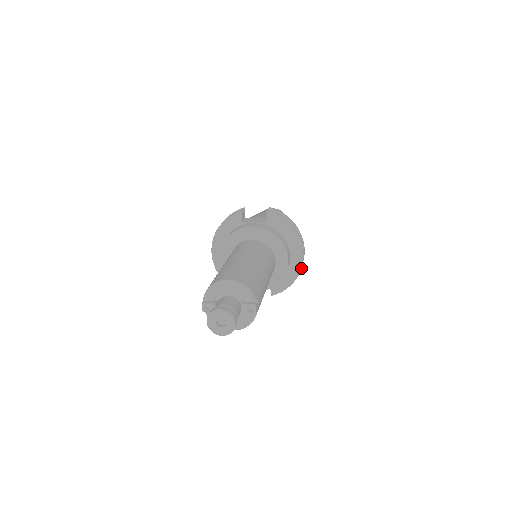
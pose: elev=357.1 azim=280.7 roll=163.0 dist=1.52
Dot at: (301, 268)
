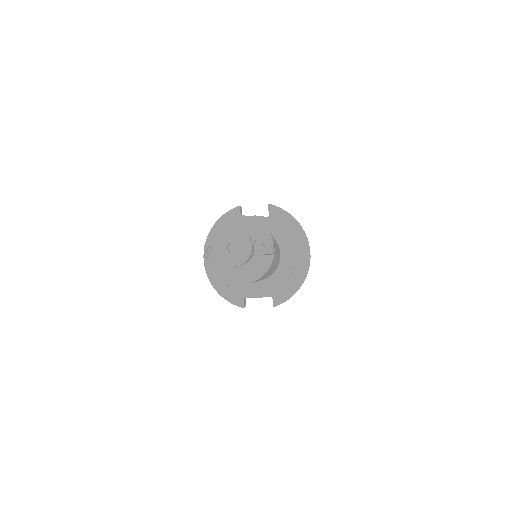
Dot at: (308, 270)
